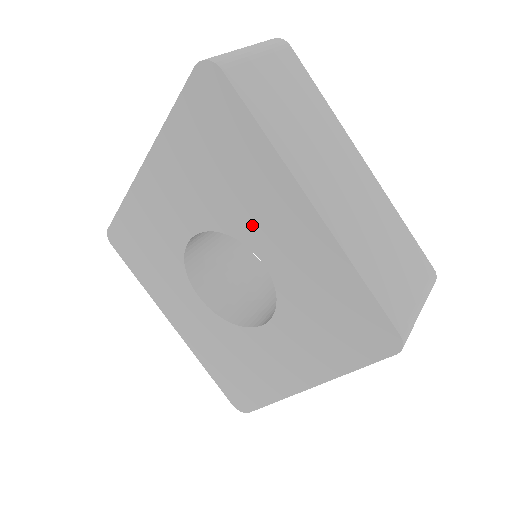
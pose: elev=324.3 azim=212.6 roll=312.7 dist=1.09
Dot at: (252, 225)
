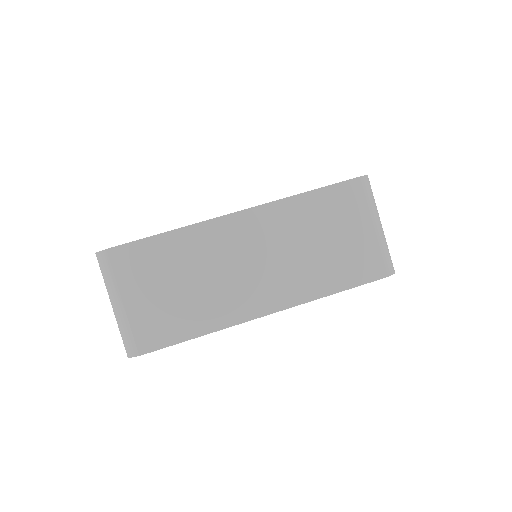
Dot at: occluded
